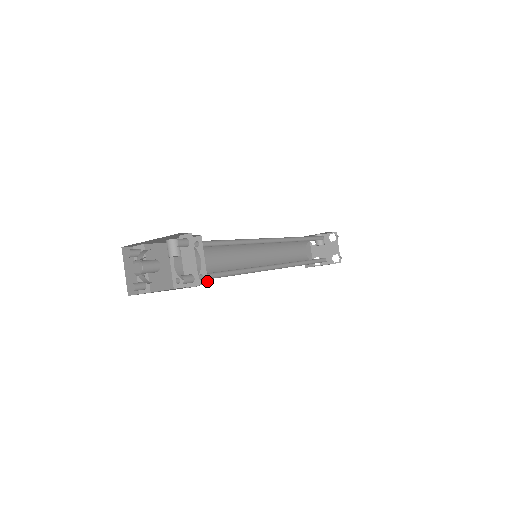
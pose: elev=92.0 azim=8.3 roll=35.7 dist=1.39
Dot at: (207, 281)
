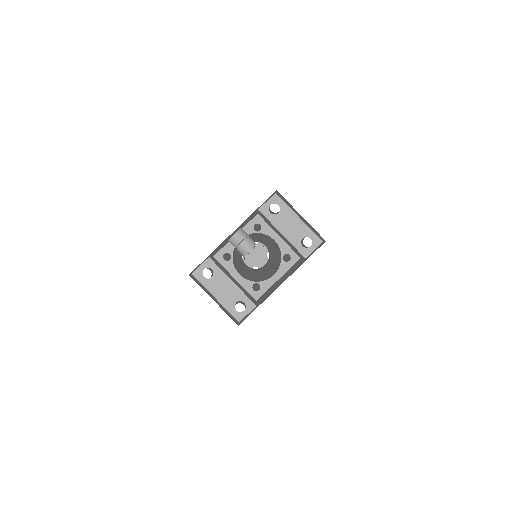
Dot at: (297, 256)
